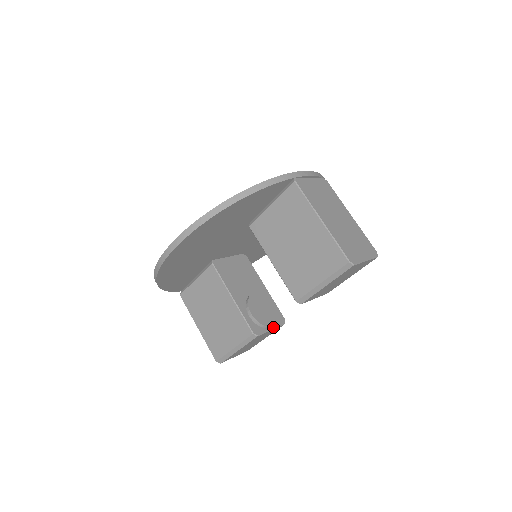
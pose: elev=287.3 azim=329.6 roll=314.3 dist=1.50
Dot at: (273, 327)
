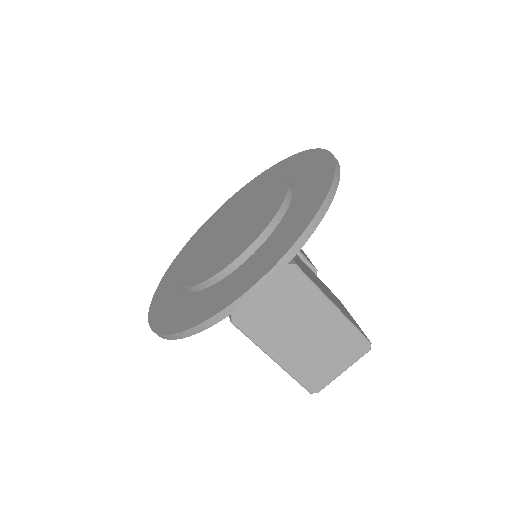
Dot at: occluded
